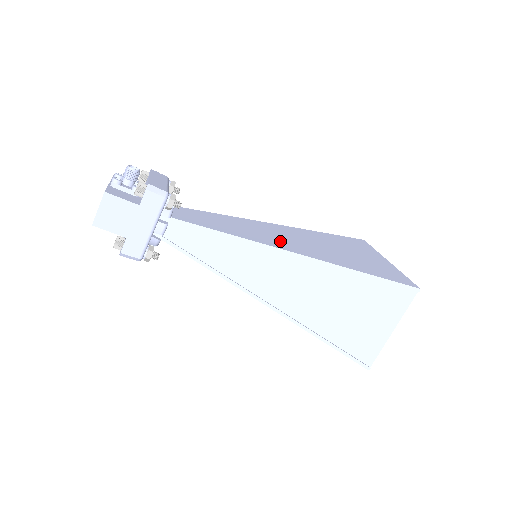
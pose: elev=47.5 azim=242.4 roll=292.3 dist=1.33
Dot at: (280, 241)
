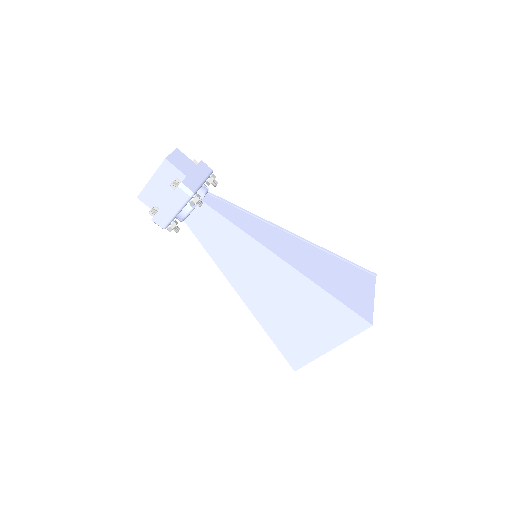
Dot at: occluded
